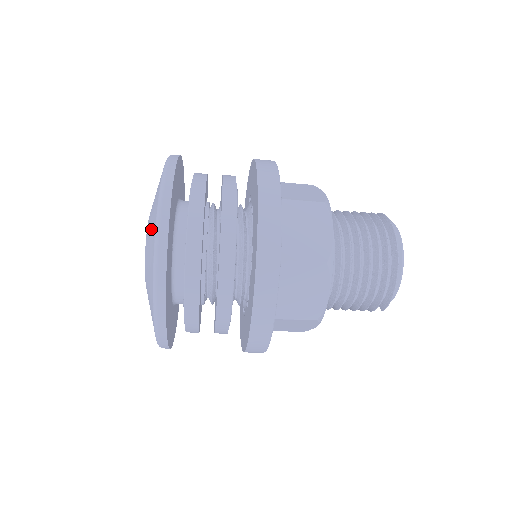
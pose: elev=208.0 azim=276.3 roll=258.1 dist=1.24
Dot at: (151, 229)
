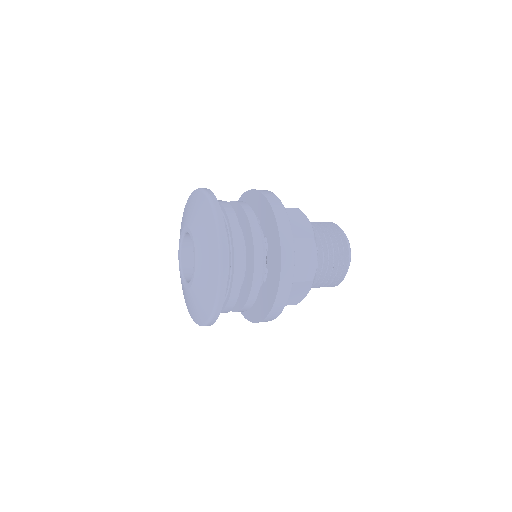
Dot at: (208, 268)
